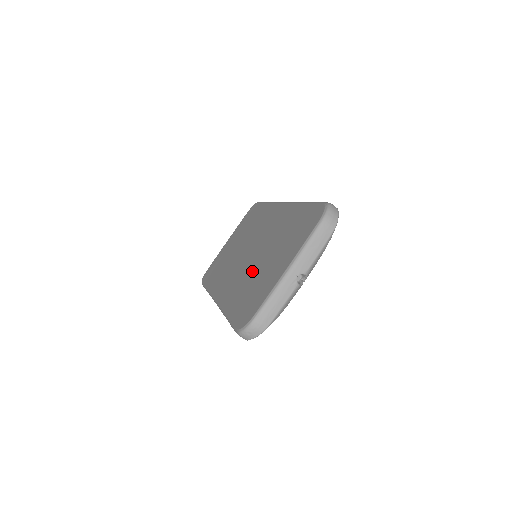
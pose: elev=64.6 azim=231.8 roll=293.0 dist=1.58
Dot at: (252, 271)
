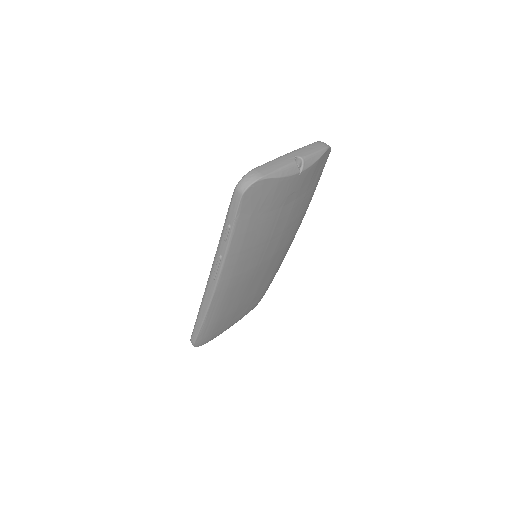
Dot at: occluded
